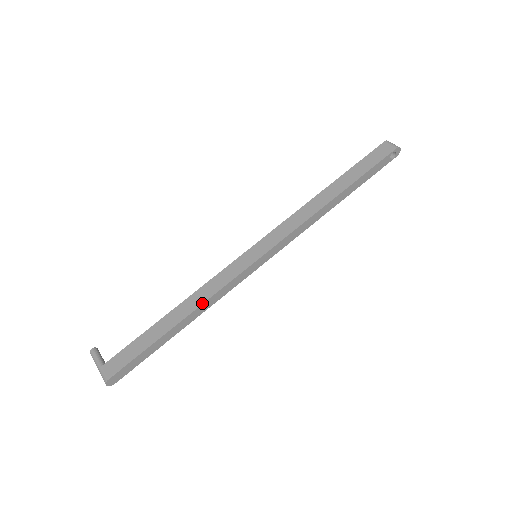
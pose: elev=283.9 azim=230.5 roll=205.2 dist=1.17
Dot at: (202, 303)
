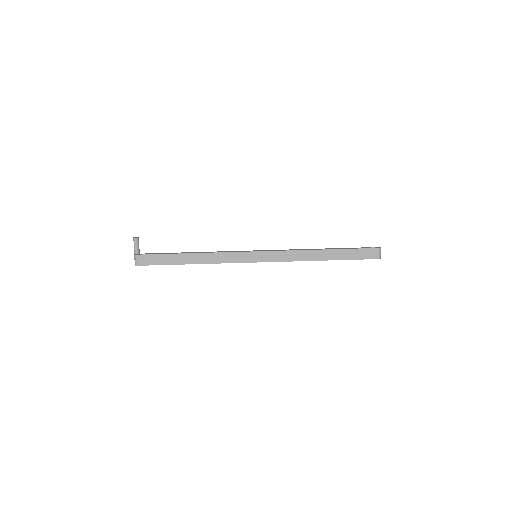
Dot at: (210, 263)
